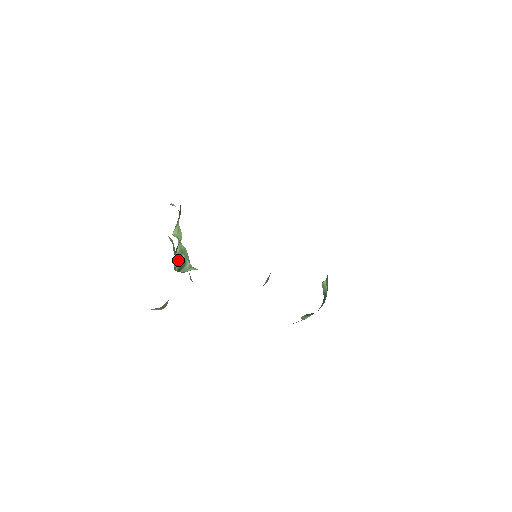
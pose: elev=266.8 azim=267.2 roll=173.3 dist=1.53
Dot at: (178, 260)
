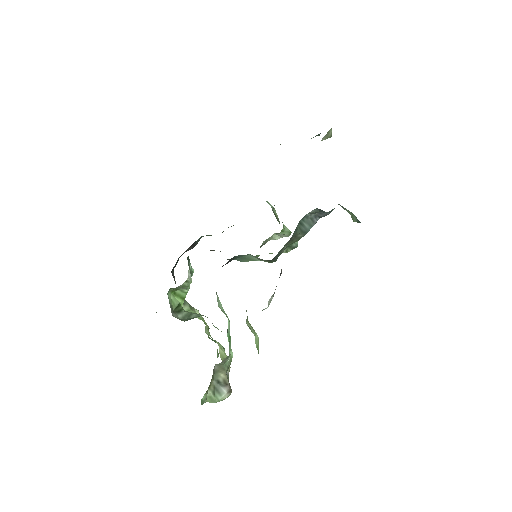
Dot at: (187, 318)
